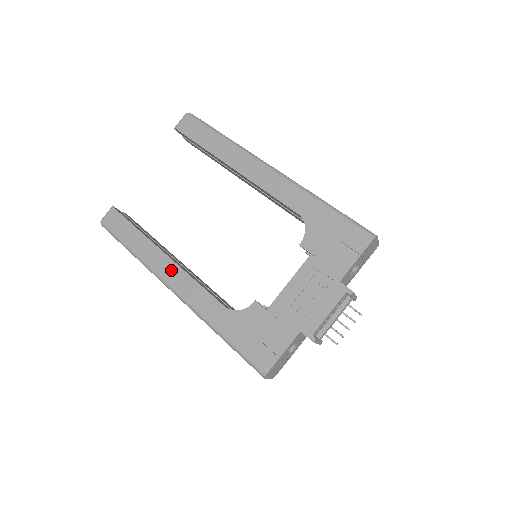
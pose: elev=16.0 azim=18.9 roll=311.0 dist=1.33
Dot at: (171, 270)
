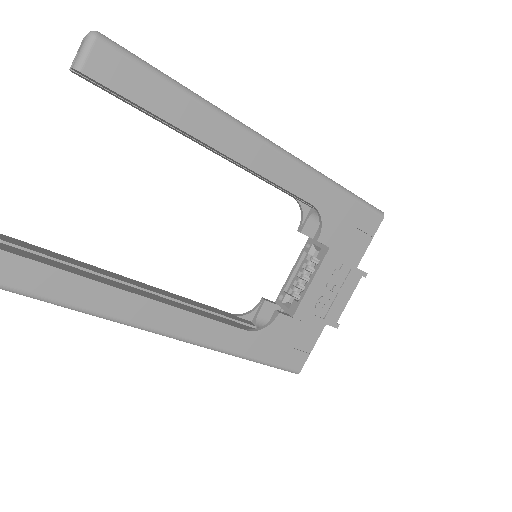
Dot at: (162, 315)
